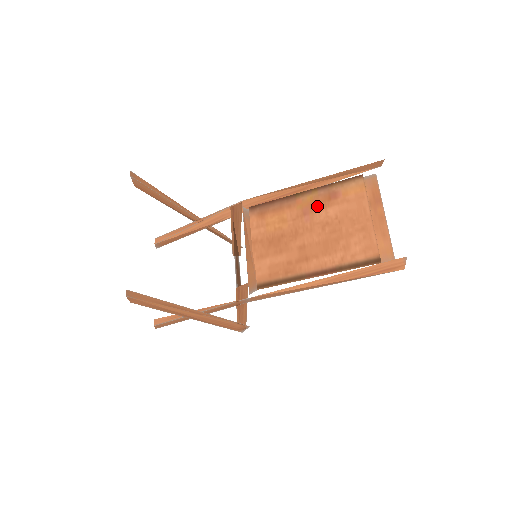
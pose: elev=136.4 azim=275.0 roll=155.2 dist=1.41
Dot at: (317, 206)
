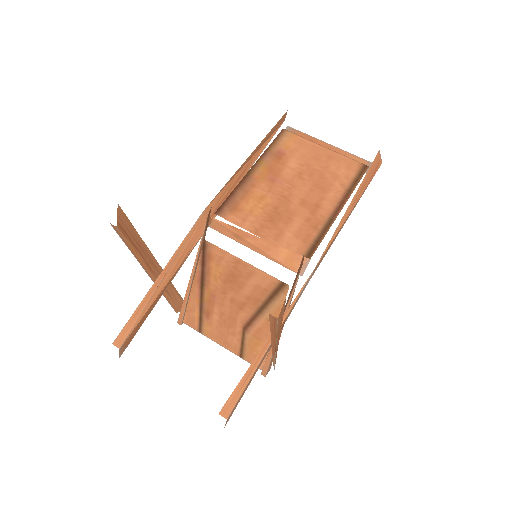
Dot at: (276, 169)
